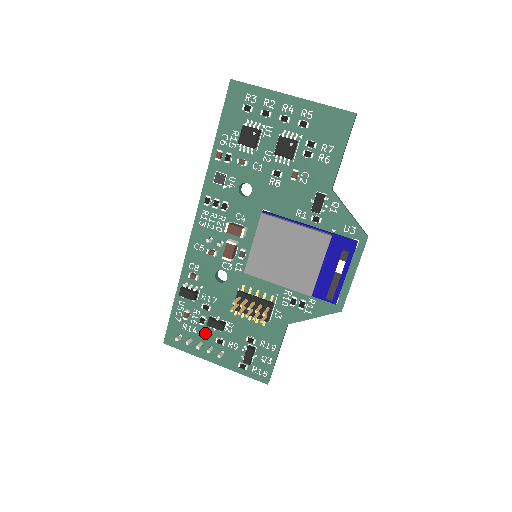
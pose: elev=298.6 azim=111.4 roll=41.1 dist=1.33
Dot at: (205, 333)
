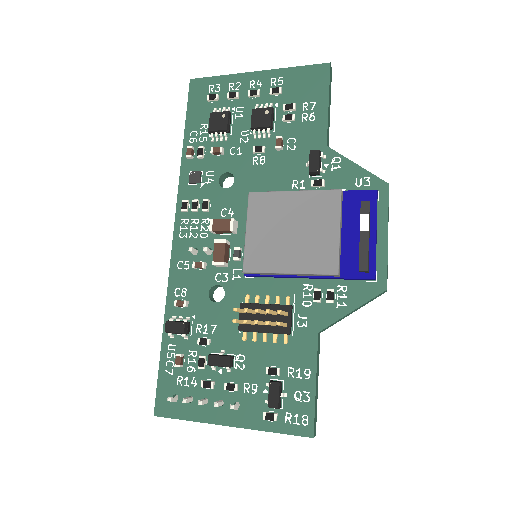
Dot at: (208, 381)
